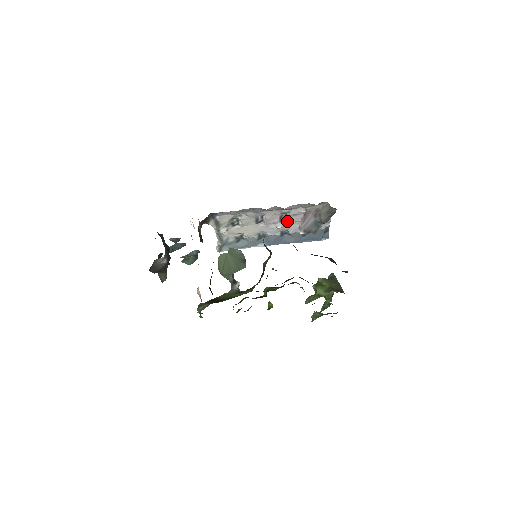
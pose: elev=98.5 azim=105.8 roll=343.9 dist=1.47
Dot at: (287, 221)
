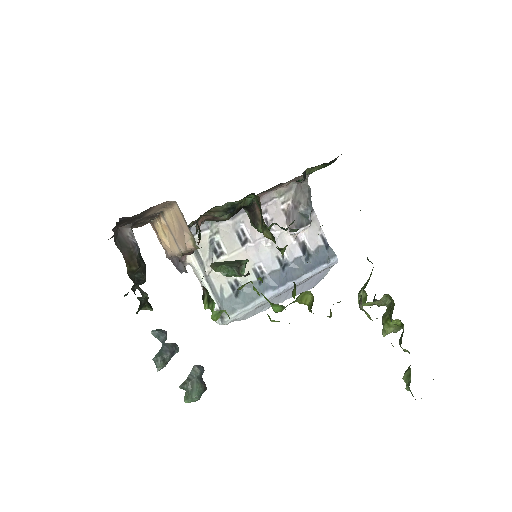
Dot at: (274, 234)
